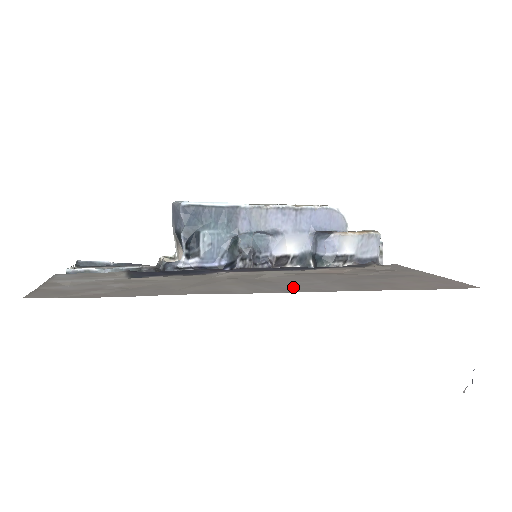
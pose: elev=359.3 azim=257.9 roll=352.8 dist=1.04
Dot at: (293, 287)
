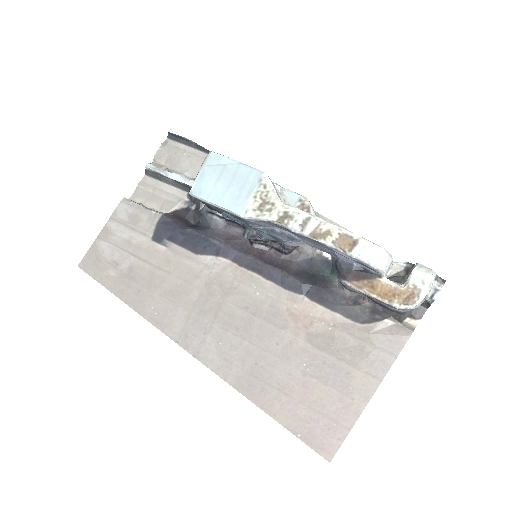
Dot at: (211, 346)
